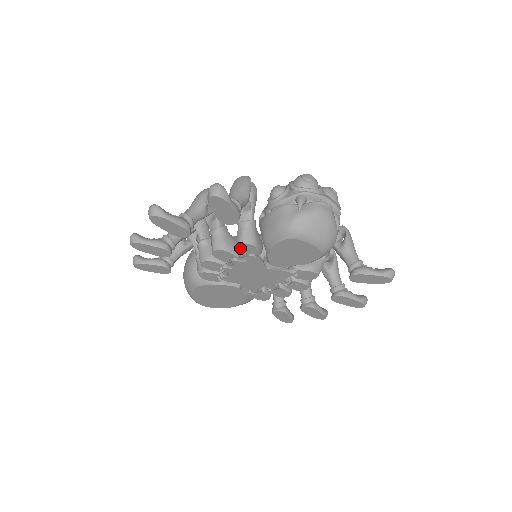
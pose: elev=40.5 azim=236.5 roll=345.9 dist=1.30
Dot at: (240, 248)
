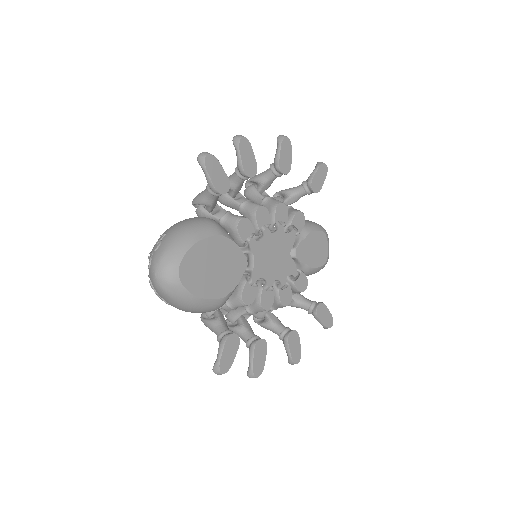
Dot at: (297, 216)
